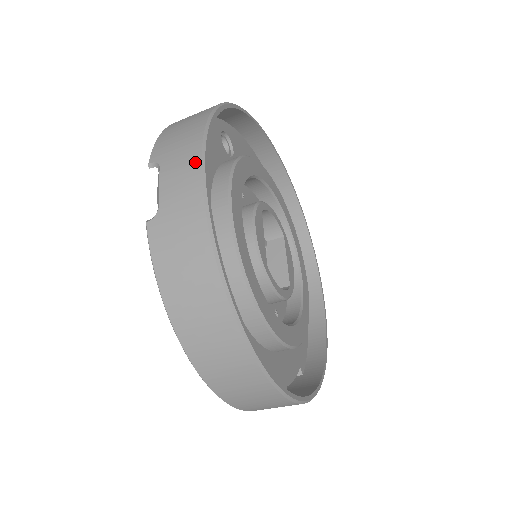
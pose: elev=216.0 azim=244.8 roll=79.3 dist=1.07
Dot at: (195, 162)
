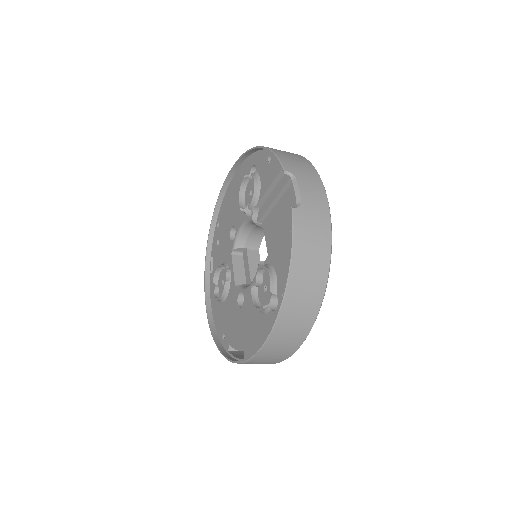
Dot at: (321, 188)
